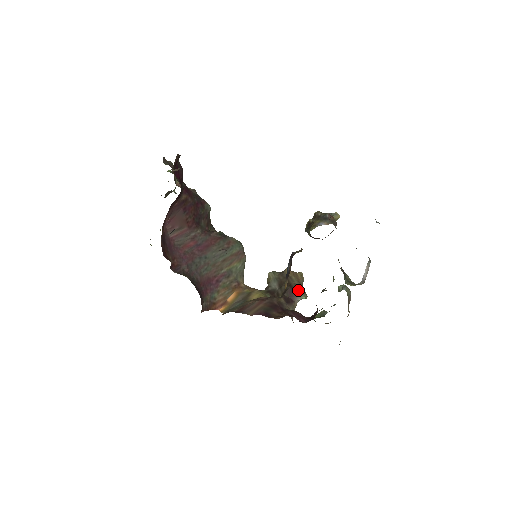
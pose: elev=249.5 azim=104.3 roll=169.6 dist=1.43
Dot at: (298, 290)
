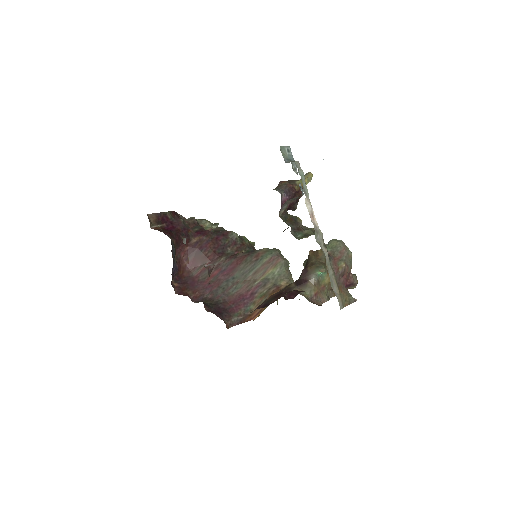
Dot at: (312, 267)
